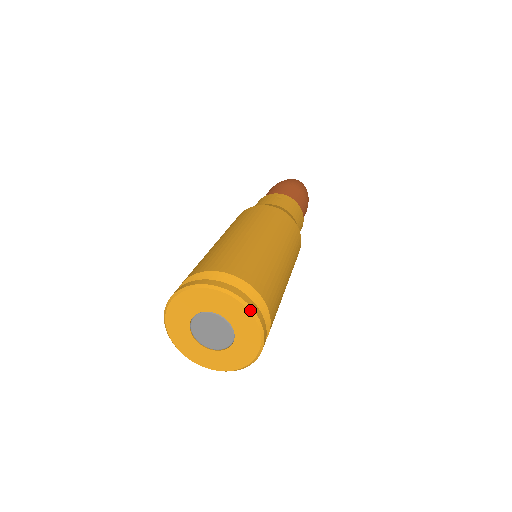
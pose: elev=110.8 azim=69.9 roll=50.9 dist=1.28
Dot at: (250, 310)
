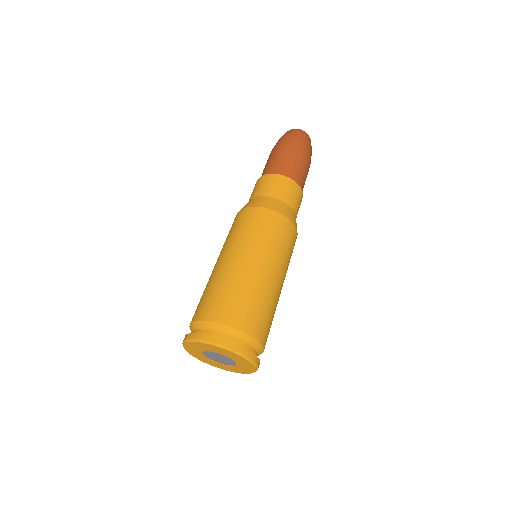
Dot at: (246, 359)
